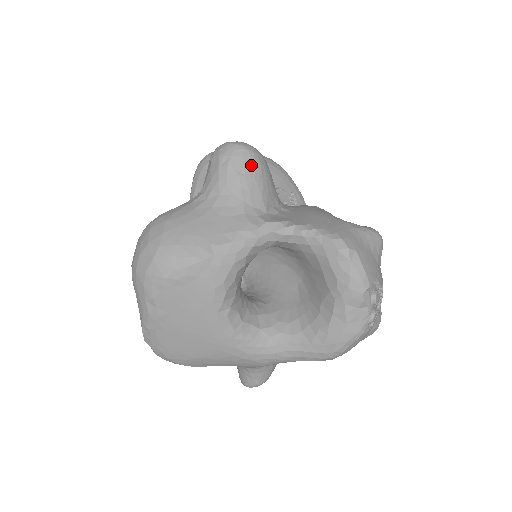
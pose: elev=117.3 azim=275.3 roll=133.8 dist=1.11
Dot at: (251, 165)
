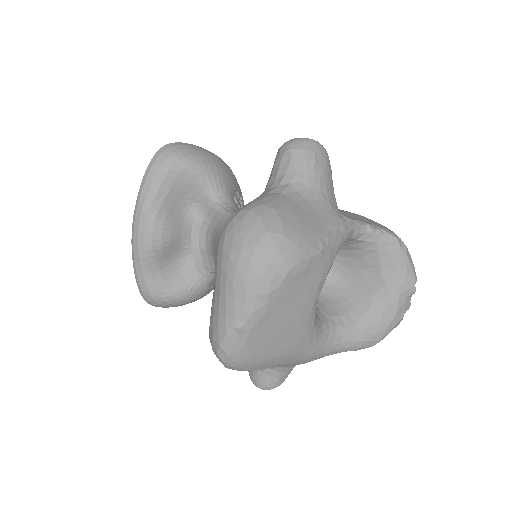
Dot at: (328, 164)
